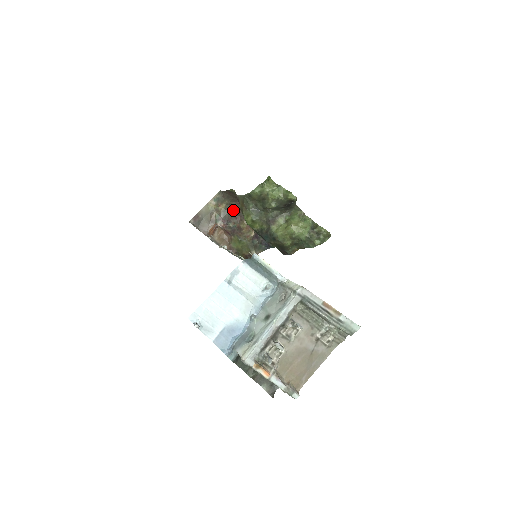
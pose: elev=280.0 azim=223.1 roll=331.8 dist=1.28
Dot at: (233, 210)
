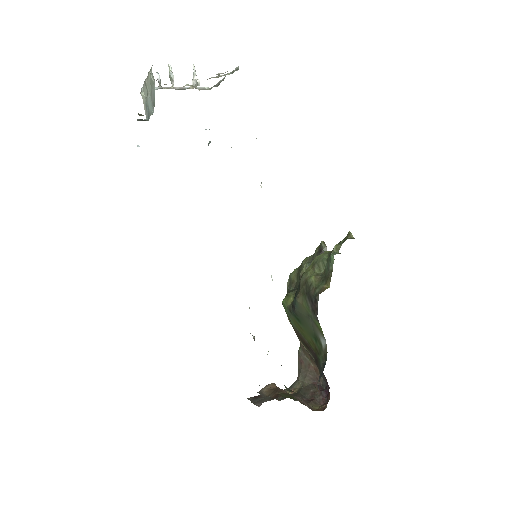
Dot at: (307, 392)
